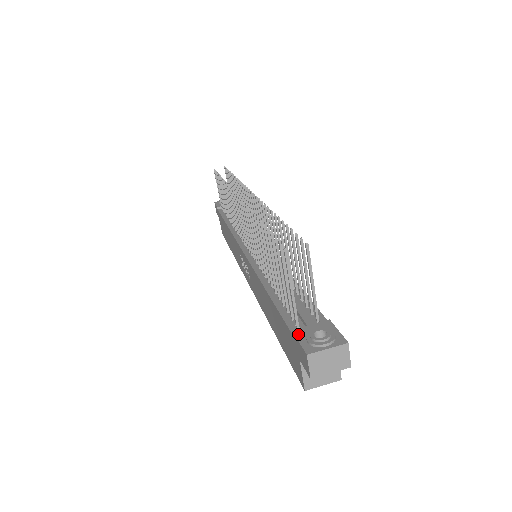
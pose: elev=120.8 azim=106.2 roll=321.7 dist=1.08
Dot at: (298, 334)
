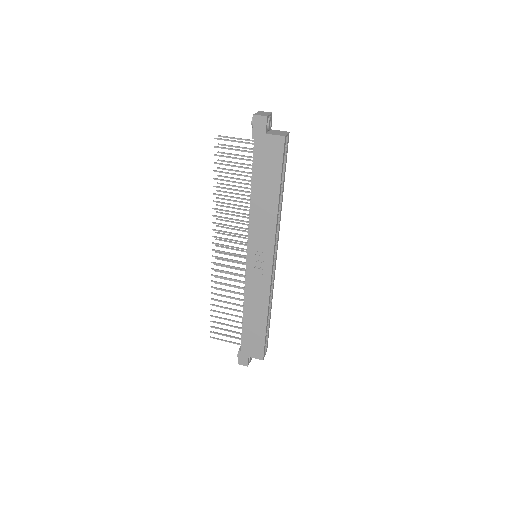
Dot at: (252, 133)
